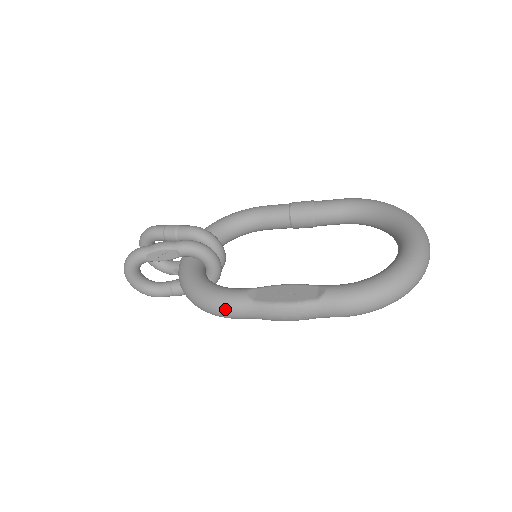
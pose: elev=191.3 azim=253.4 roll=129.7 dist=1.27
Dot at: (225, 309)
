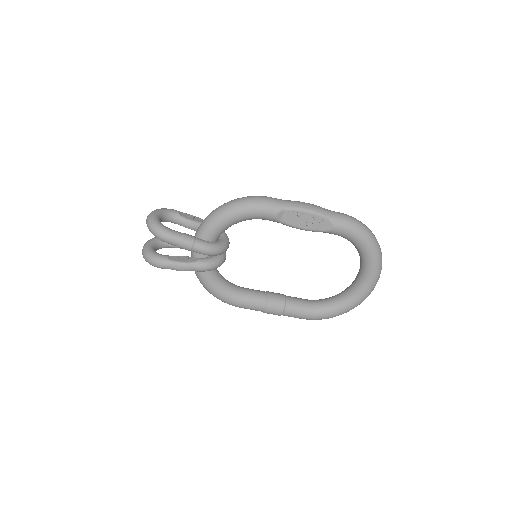
Dot at: (262, 196)
